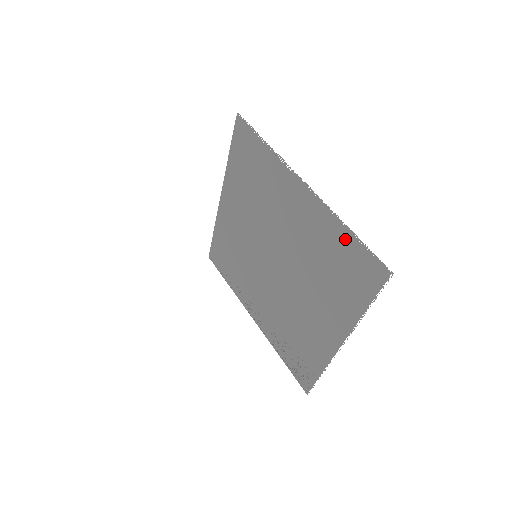
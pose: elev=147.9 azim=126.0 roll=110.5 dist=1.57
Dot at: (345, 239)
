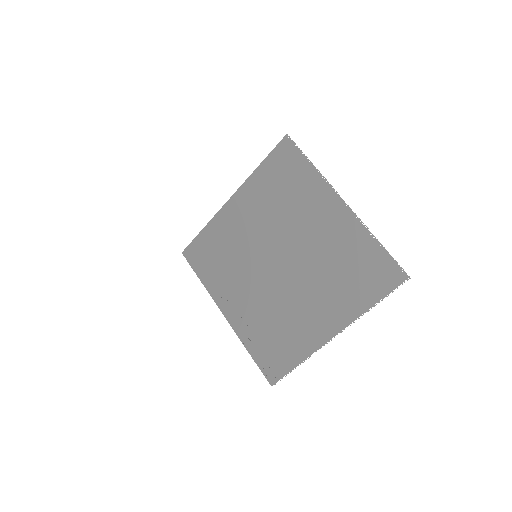
Dot at: (371, 249)
